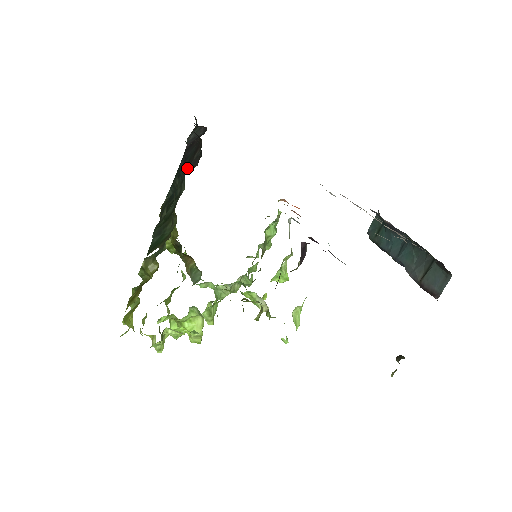
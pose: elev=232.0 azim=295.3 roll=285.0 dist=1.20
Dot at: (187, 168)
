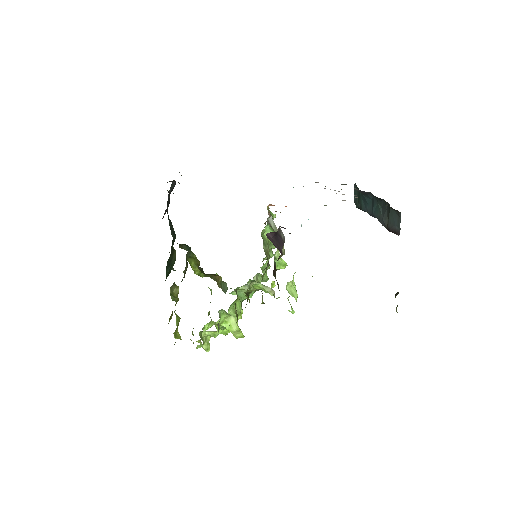
Dot at: occluded
